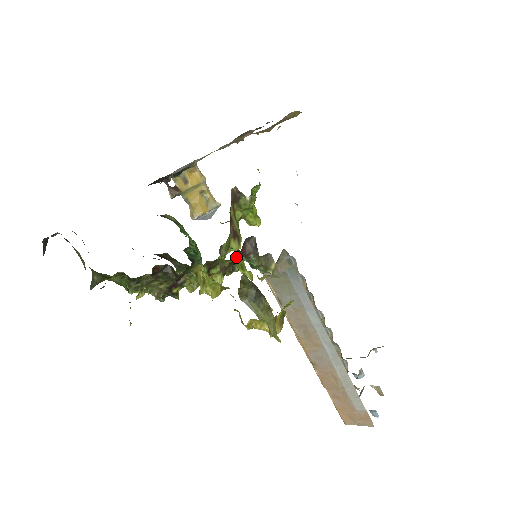
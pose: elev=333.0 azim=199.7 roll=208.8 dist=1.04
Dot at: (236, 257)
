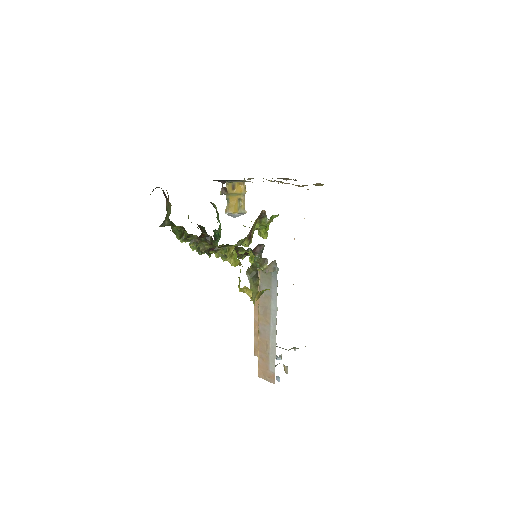
Dot at: (250, 251)
